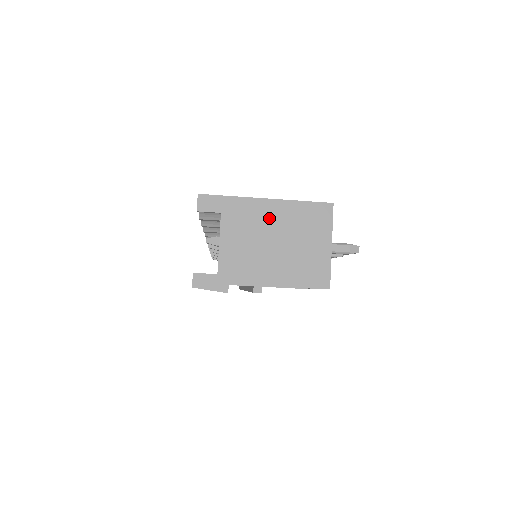
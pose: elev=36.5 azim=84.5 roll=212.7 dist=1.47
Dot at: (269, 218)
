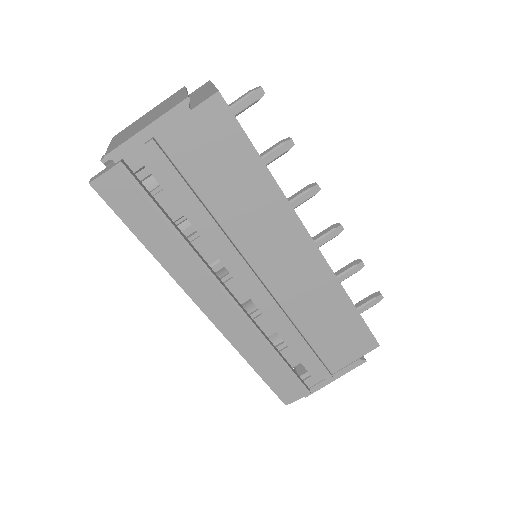
Dot at: (150, 112)
